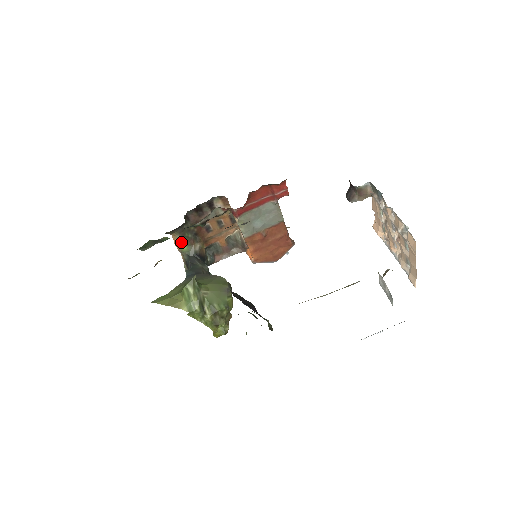
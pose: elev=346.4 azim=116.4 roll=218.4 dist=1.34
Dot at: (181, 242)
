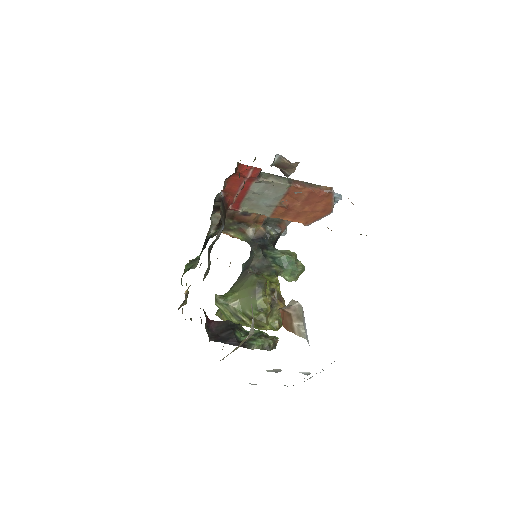
Dot at: (234, 234)
